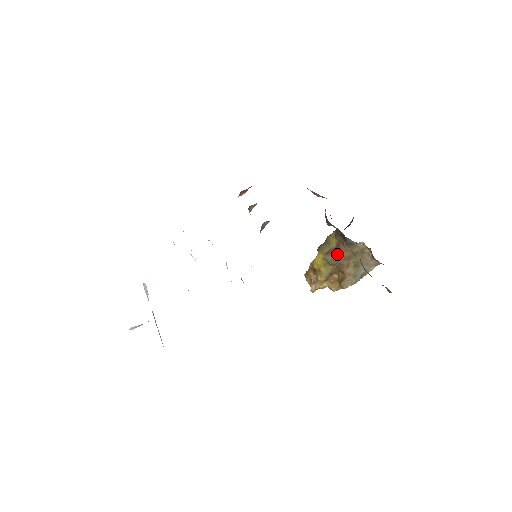
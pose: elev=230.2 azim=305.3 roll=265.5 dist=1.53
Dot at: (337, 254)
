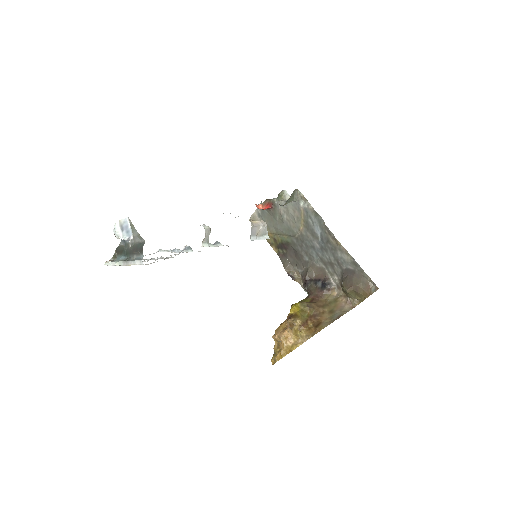
Dot at: (313, 302)
